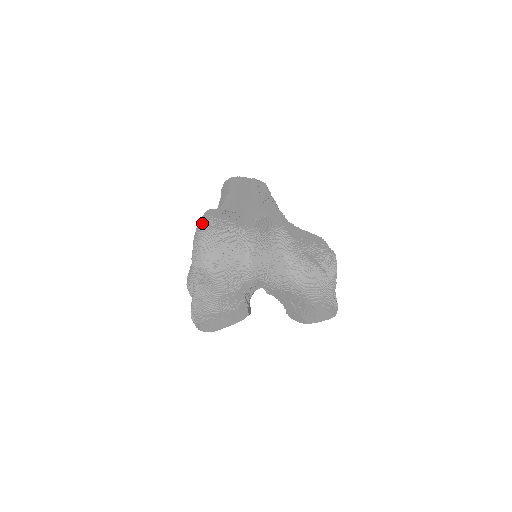
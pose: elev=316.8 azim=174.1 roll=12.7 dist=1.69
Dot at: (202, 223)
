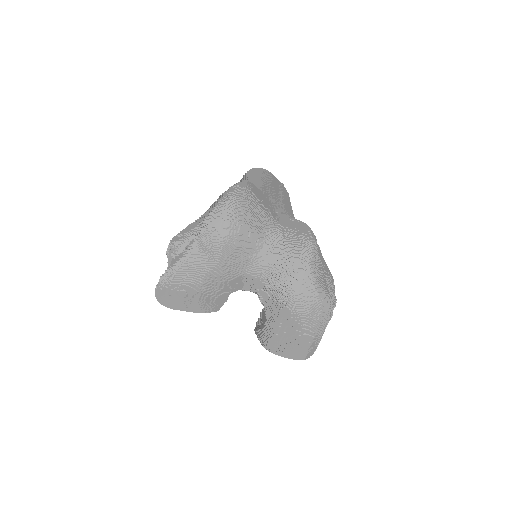
Dot at: (238, 188)
